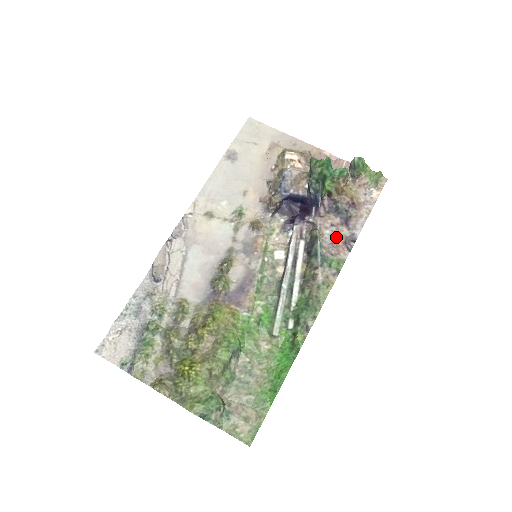
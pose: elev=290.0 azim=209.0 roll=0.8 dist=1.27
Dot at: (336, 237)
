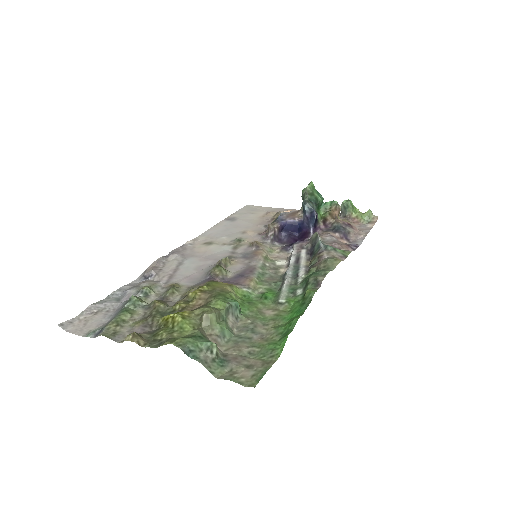
Dot at: (337, 242)
